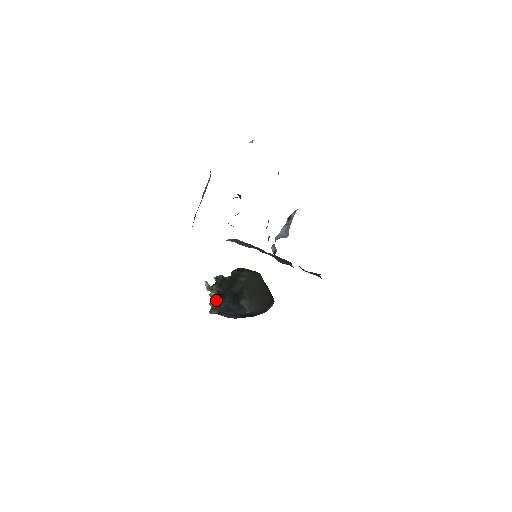
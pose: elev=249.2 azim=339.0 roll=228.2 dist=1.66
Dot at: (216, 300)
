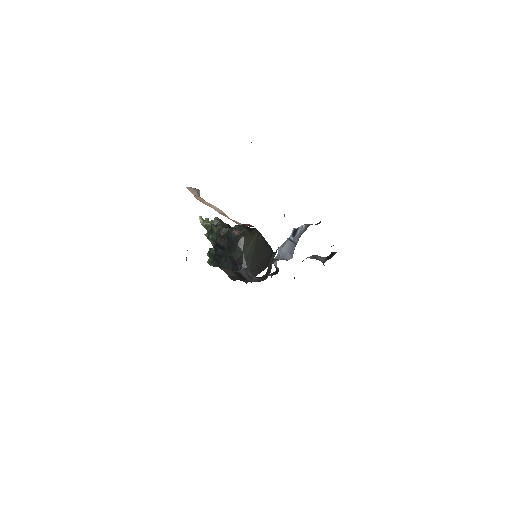
Dot at: (214, 258)
